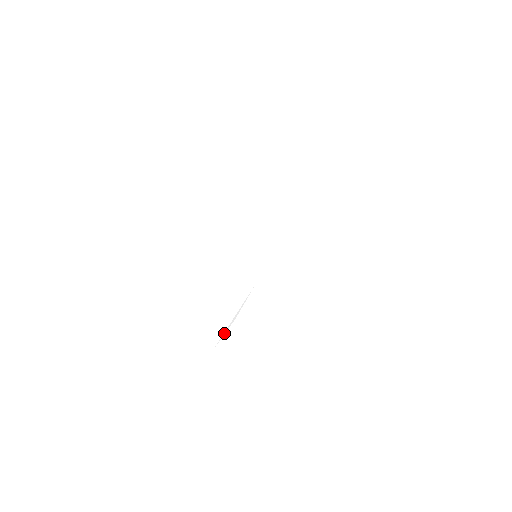
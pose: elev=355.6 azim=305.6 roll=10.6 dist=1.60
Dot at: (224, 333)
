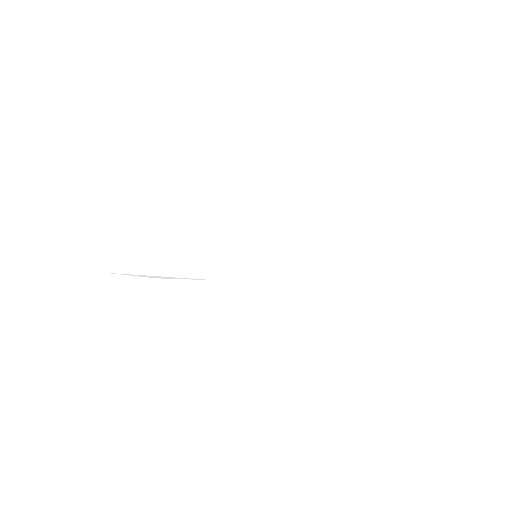
Dot at: (130, 274)
